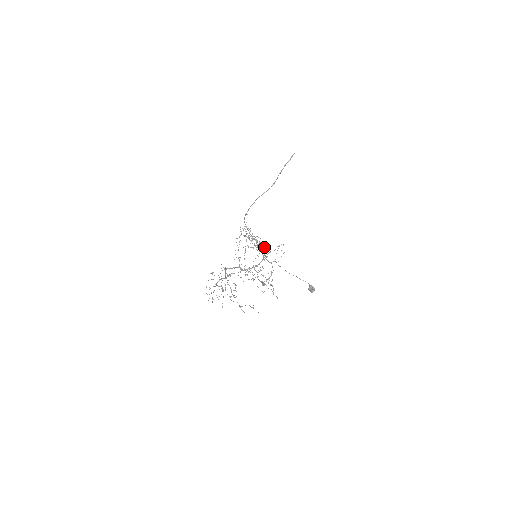
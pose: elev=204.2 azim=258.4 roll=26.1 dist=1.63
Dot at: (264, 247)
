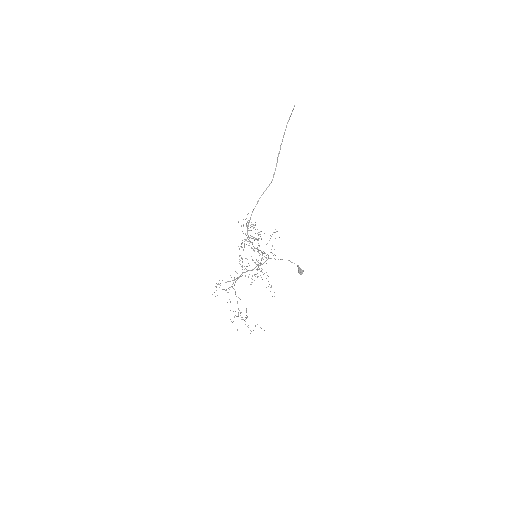
Dot at: (260, 234)
